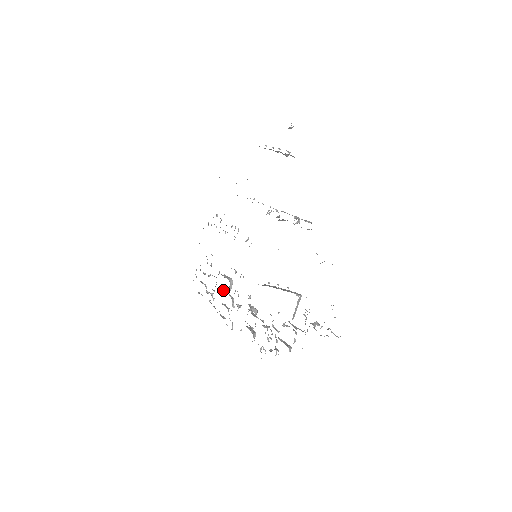
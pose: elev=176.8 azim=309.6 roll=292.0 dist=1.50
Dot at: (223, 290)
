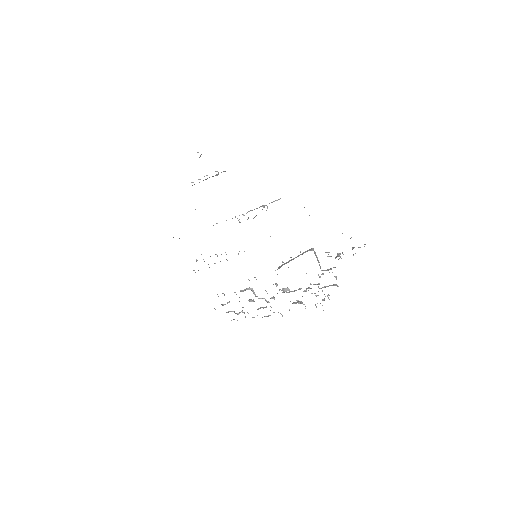
Dot at: (250, 300)
